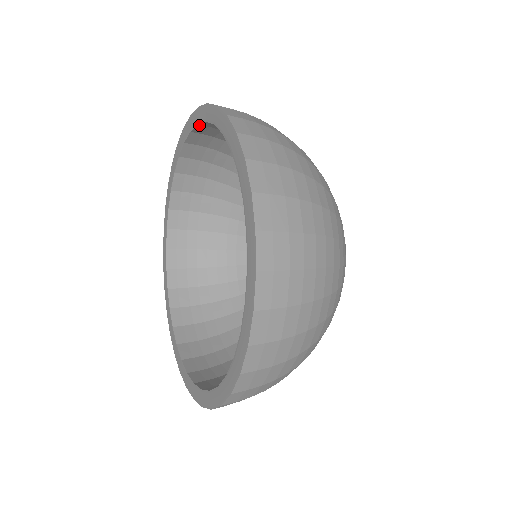
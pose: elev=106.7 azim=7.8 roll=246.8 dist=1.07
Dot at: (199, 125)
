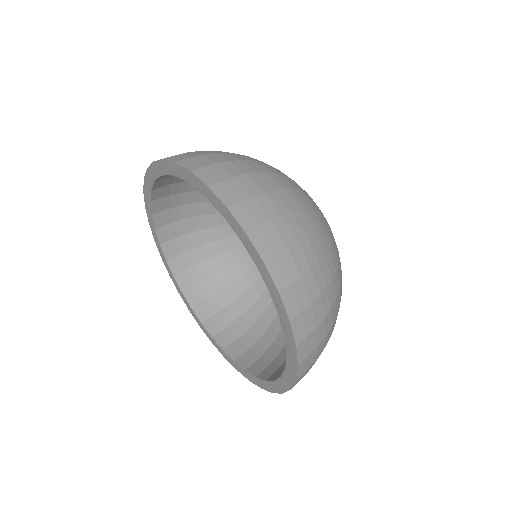
Dot at: (152, 191)
